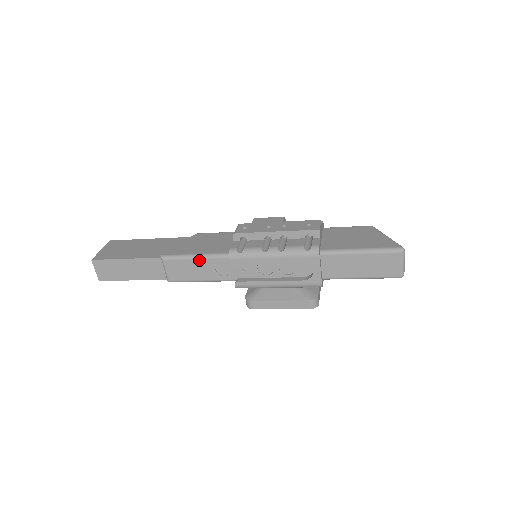
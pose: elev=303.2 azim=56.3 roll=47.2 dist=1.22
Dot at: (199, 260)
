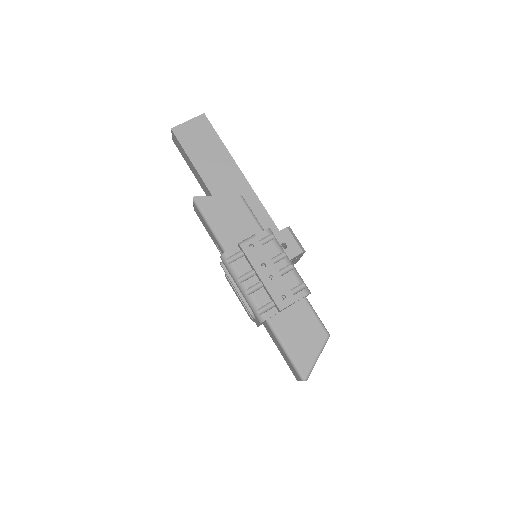
Dot at: (210, 229)
